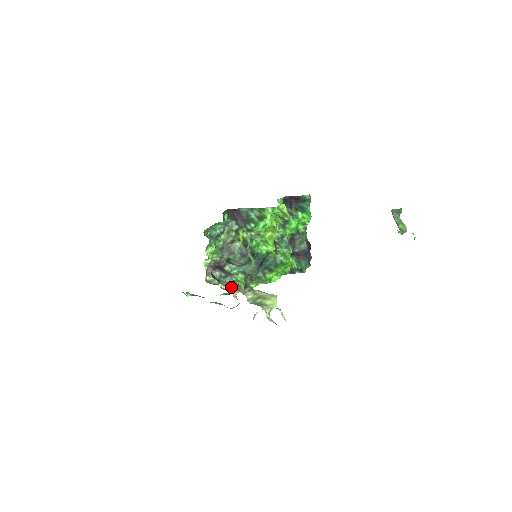
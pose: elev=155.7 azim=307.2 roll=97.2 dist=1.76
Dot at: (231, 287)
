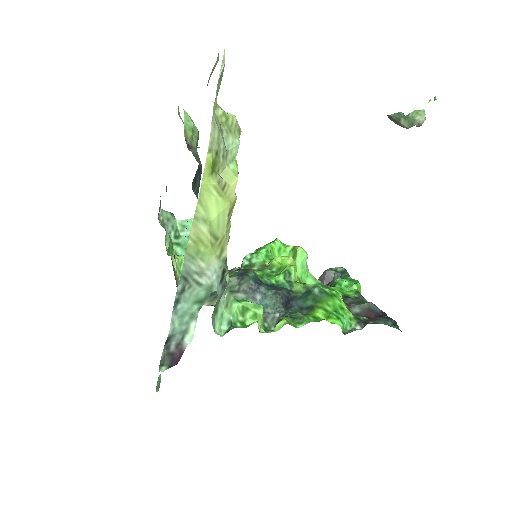
Dot at: (226, 298)
